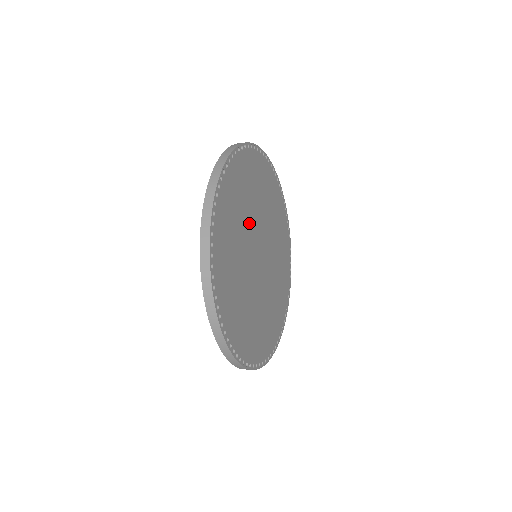
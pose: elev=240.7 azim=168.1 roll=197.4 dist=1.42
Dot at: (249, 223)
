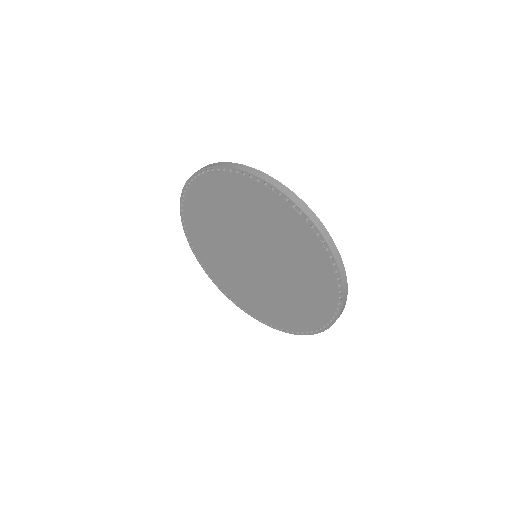
Dot at: occluded
